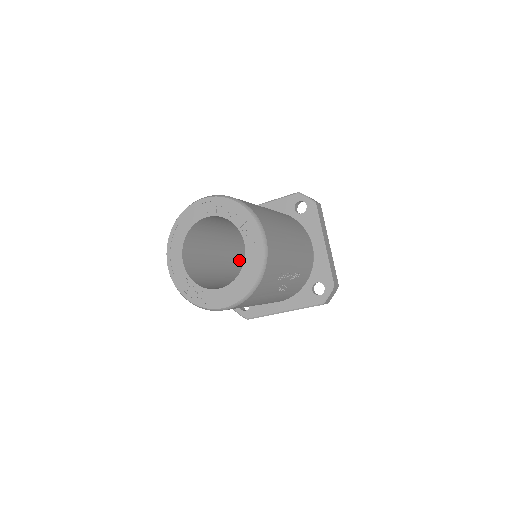
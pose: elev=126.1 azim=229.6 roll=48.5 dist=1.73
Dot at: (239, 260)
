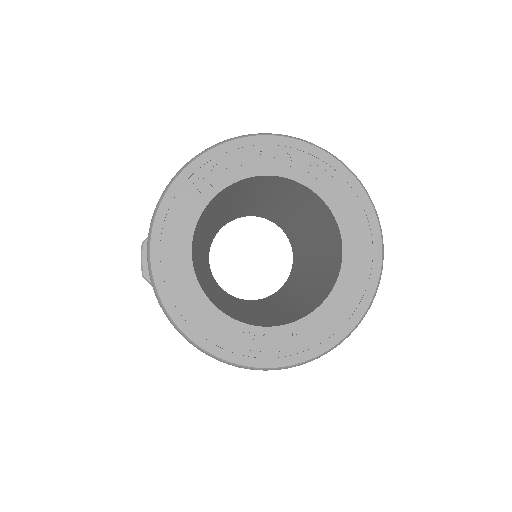
Dot at: occluded
